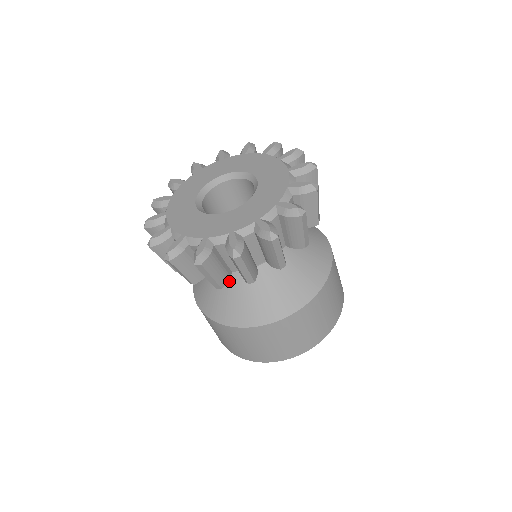
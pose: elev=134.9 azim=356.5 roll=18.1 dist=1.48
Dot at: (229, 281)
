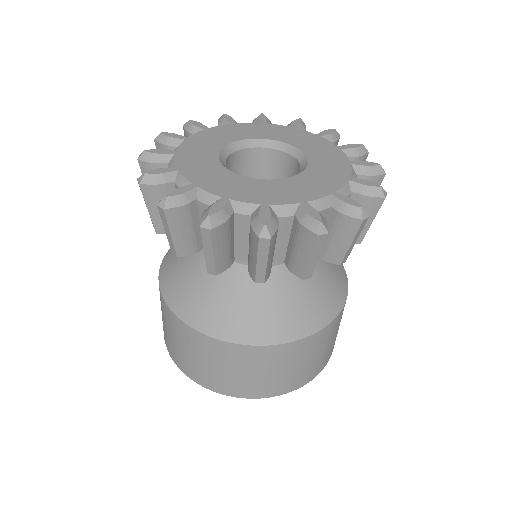
Dot at: occluded
